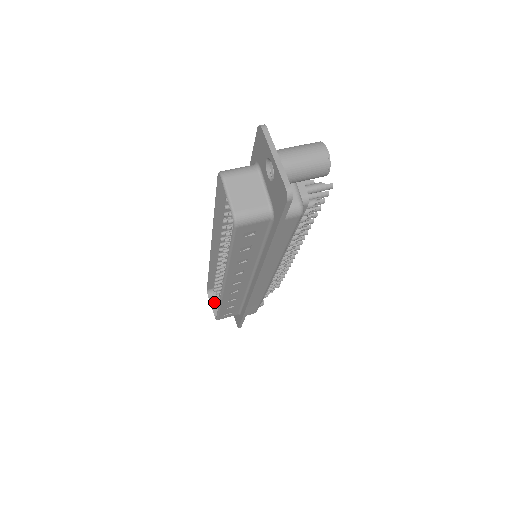
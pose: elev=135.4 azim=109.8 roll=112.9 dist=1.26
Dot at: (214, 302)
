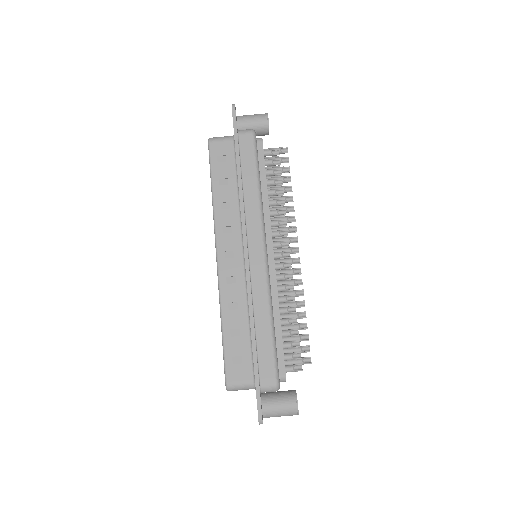
Dot at: occluded
